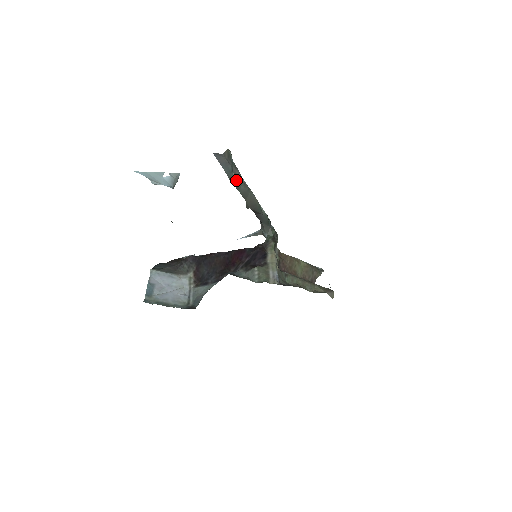
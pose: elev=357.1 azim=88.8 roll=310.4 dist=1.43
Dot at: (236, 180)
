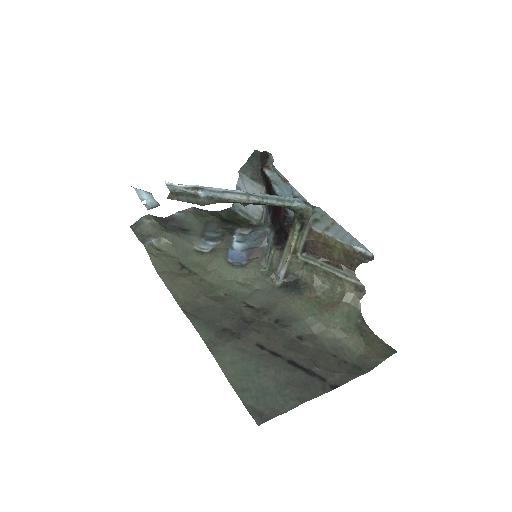
Dot at: (203, 205)
